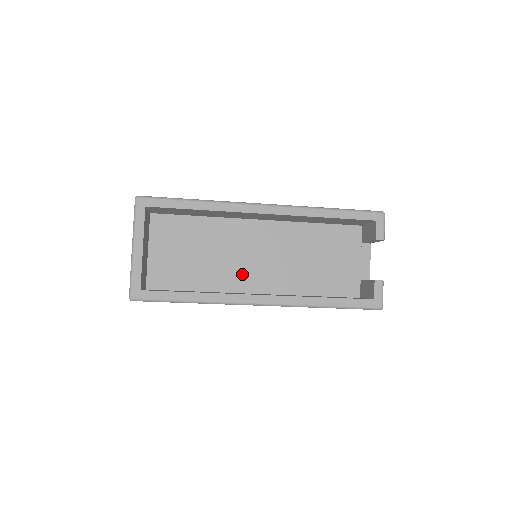
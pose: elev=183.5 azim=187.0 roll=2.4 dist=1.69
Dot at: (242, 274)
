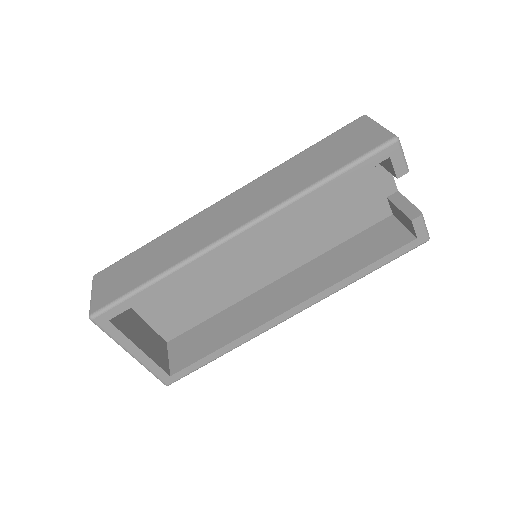
Dot at: (251, 274)
